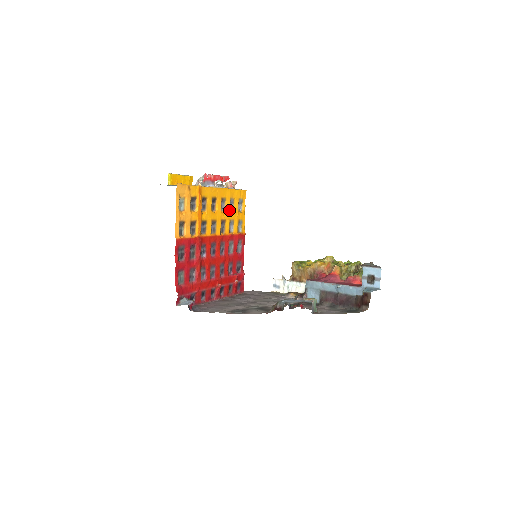
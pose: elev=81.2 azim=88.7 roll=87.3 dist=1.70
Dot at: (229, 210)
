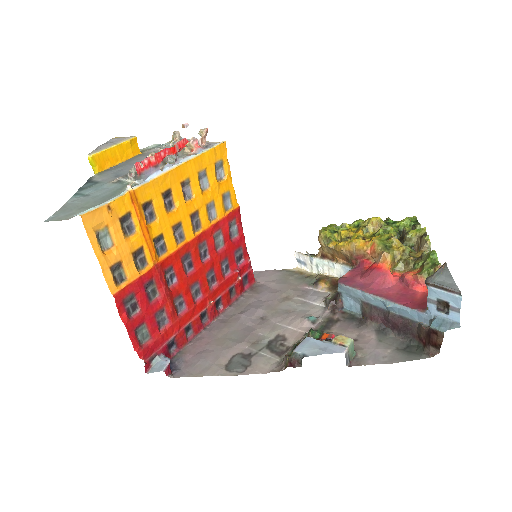
Dot at: (200, 191)
